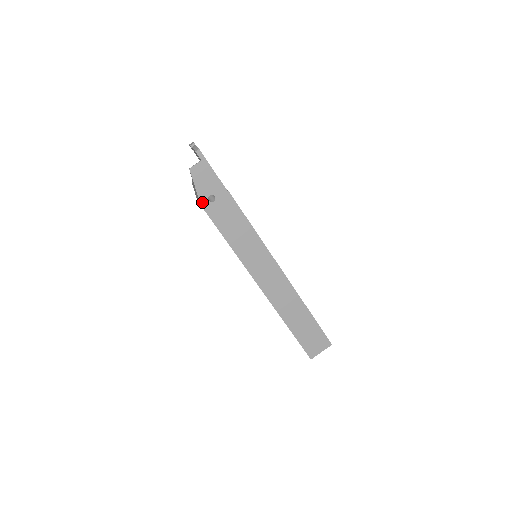
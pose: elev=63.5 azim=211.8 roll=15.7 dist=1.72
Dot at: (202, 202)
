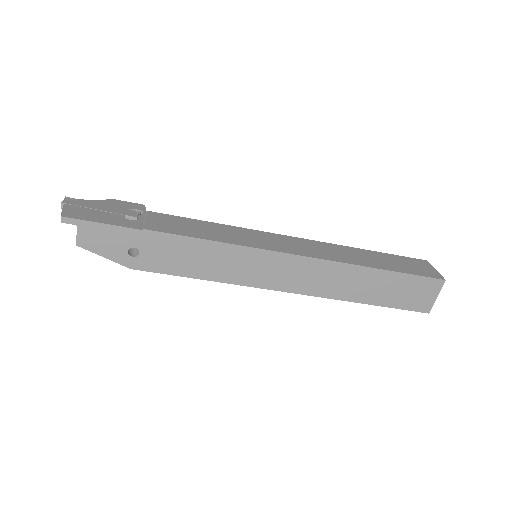
Dot at: (128, 265)
